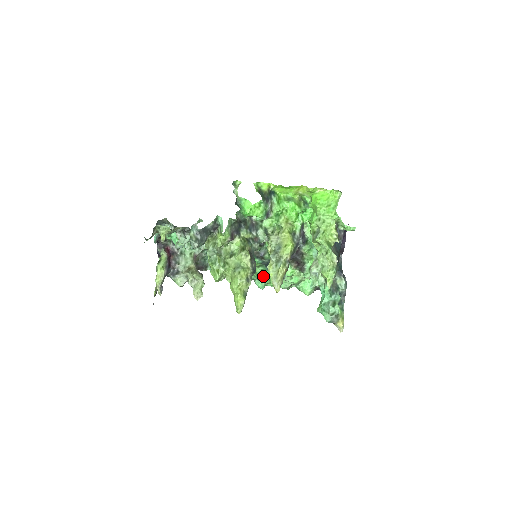
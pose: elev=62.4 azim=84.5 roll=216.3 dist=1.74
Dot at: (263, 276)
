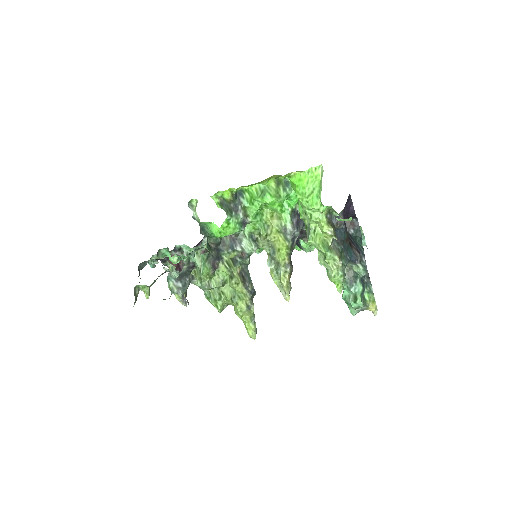
Dot at: occluded
